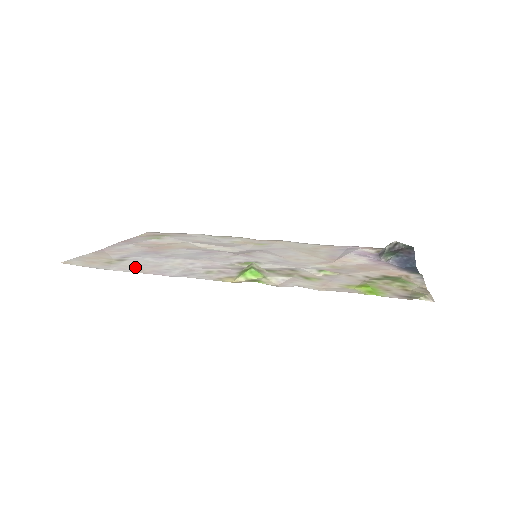
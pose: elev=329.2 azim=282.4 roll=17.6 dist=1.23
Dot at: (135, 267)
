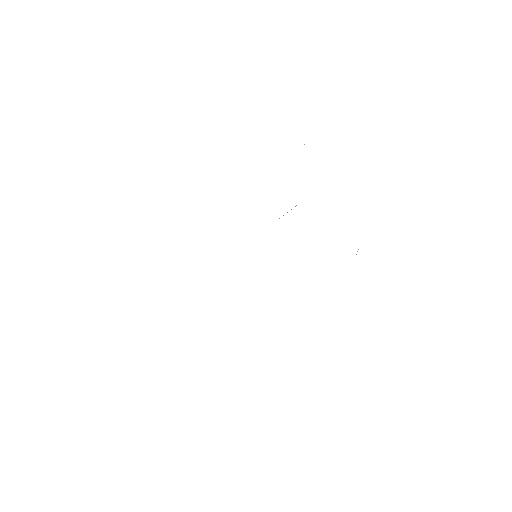
Dot at: occluded
